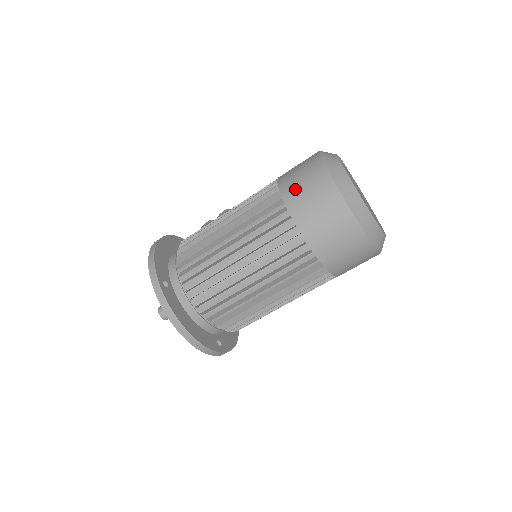
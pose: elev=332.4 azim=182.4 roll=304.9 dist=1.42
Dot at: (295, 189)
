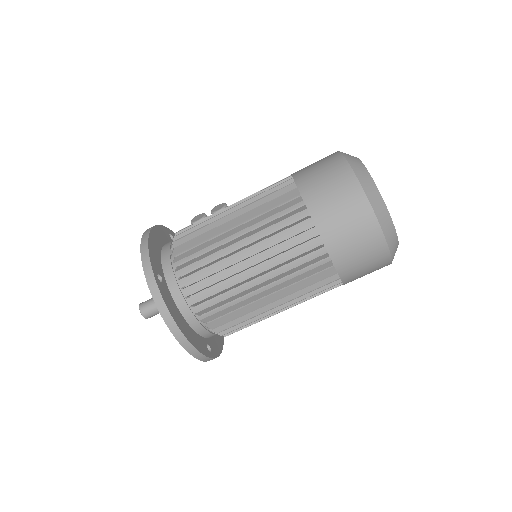
Dot at: (316, 188)
